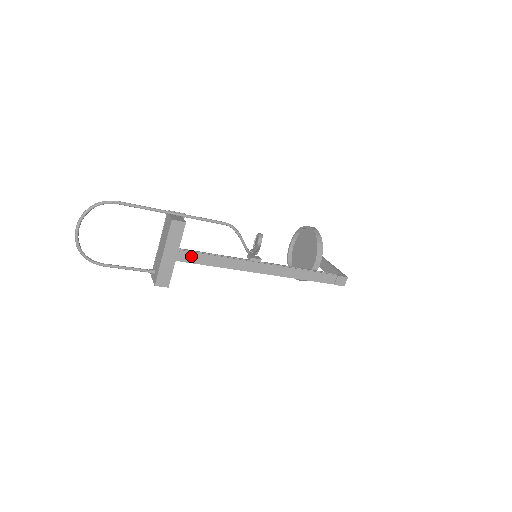
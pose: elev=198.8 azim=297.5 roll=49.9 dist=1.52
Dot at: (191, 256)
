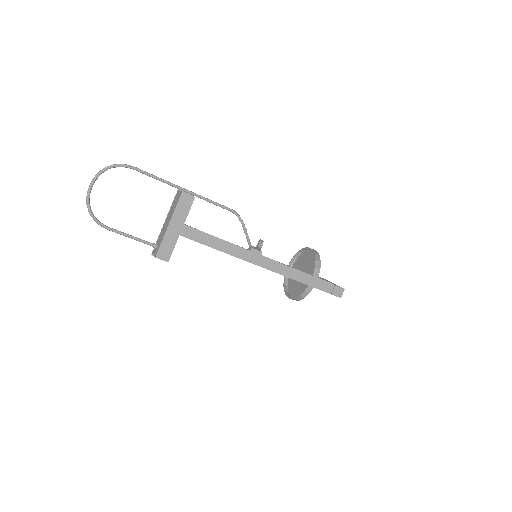
Dot at: (195, 233)
